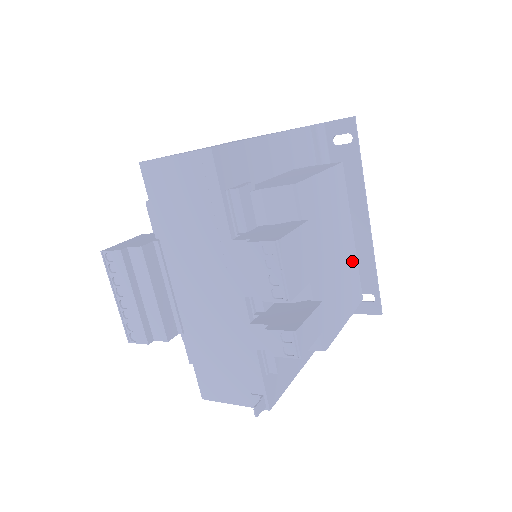
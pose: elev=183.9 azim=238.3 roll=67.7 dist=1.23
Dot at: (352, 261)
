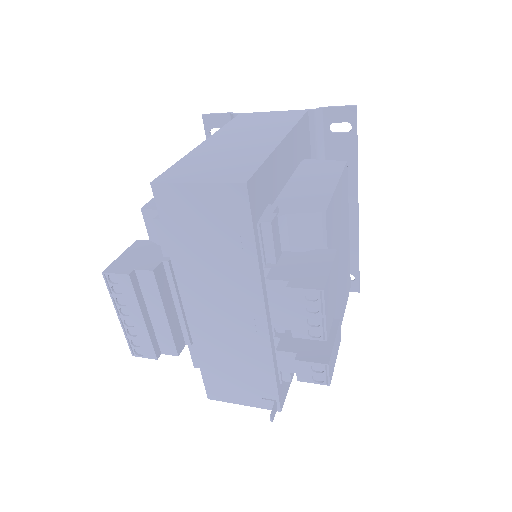
Dot at: (347, 257)
